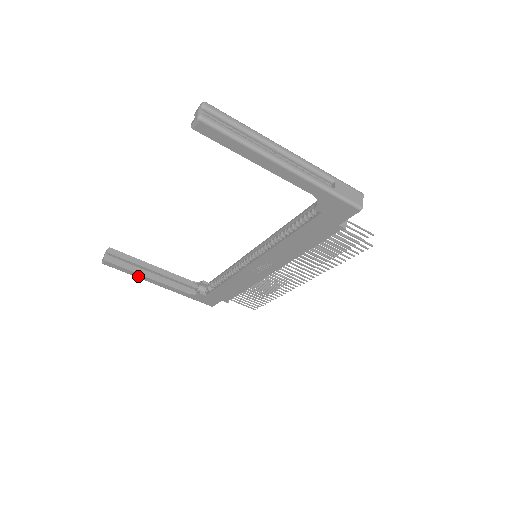
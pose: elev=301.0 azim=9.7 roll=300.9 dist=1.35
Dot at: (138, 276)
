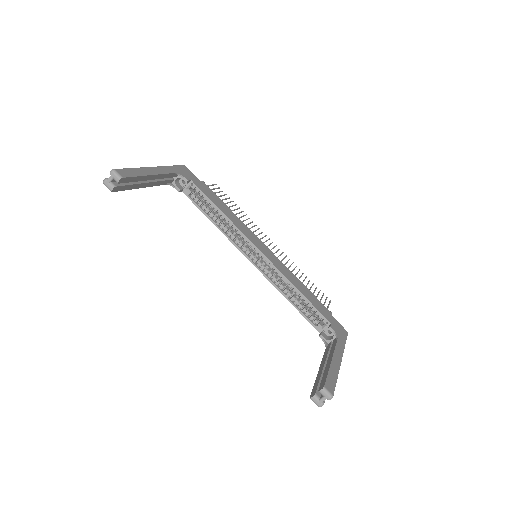
Dot at: occluded
